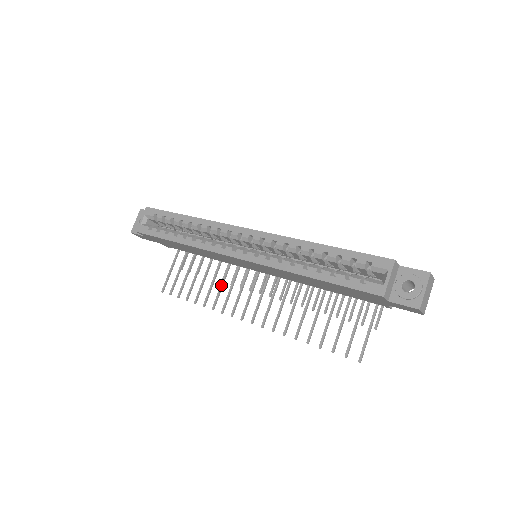
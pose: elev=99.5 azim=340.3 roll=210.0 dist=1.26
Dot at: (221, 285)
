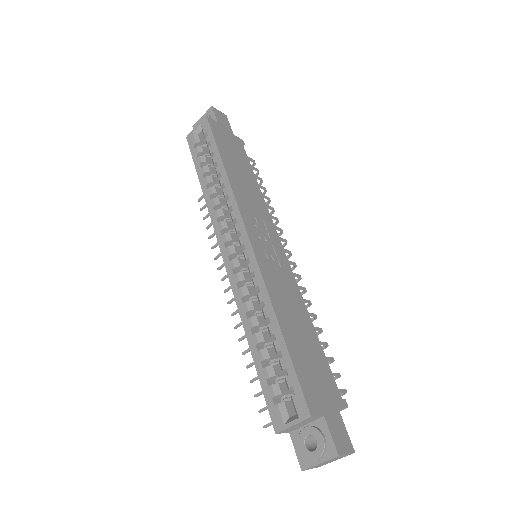
Dot at: occluded
